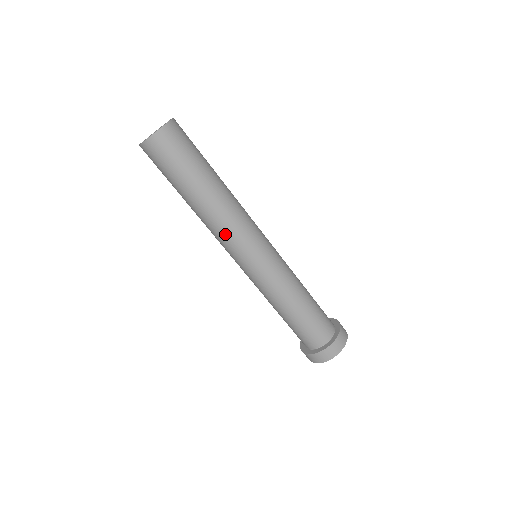
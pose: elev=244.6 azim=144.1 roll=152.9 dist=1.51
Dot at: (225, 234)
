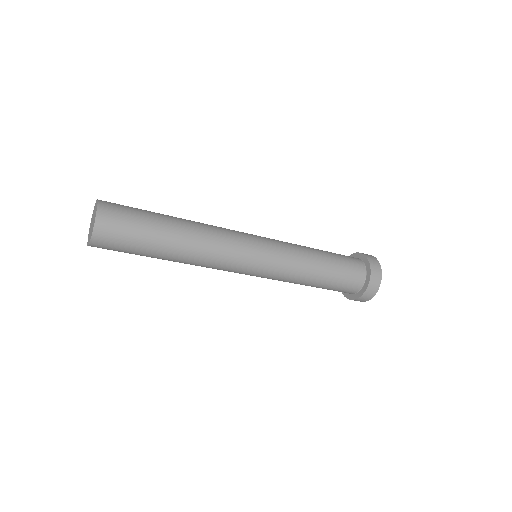
Dot at: (217, 263)
